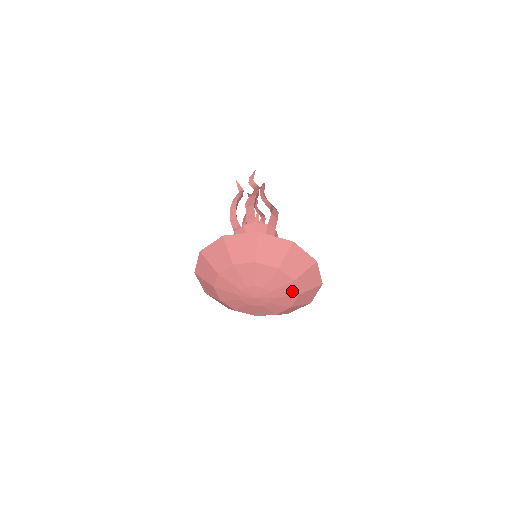
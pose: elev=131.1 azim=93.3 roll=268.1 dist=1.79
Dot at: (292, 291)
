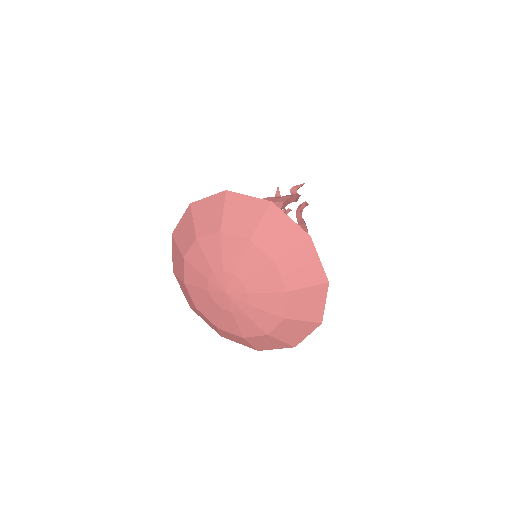
Dot at: (278, 307)
